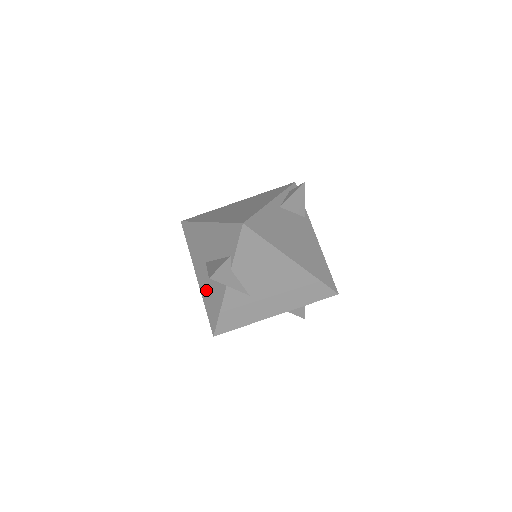
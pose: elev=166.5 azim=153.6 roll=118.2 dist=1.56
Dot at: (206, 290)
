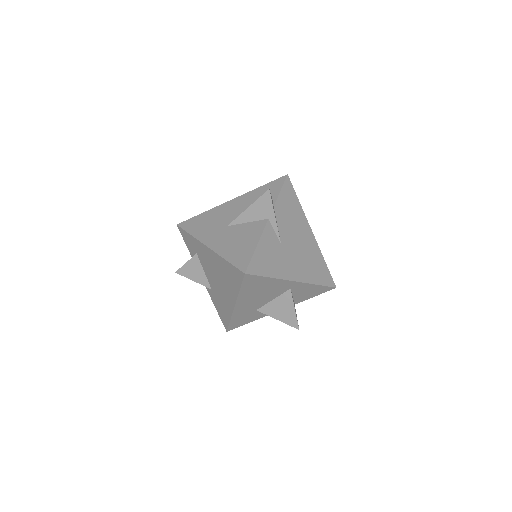
Dot at: (228, 245)
